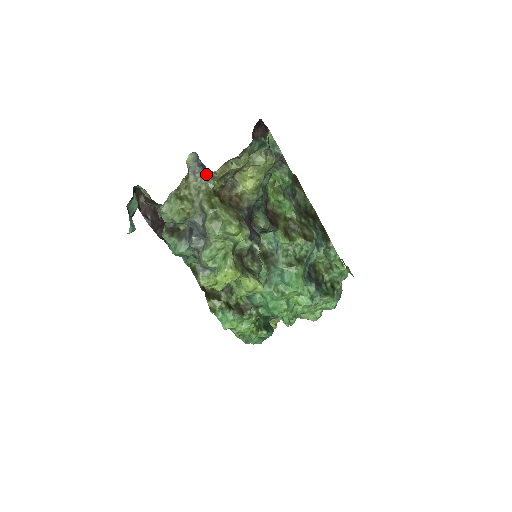
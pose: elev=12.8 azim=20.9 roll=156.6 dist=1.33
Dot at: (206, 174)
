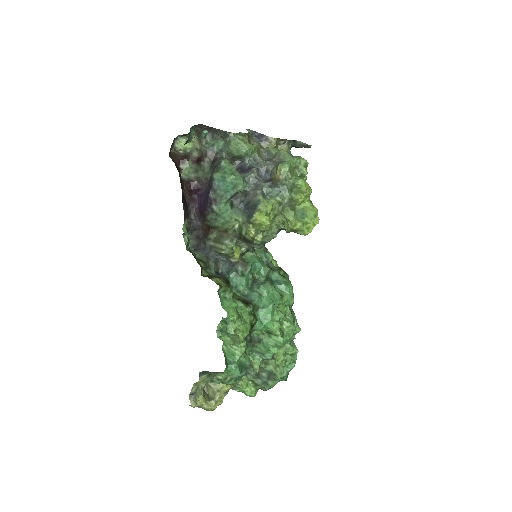
Dot at: (263, 141)
